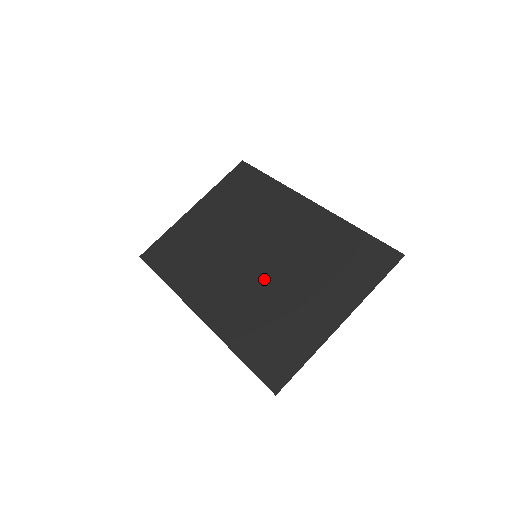
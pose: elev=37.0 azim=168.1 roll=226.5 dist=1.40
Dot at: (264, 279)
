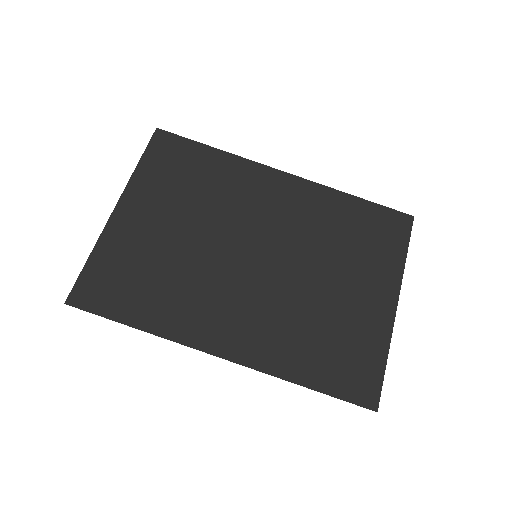
Dot at: (285, 282)
